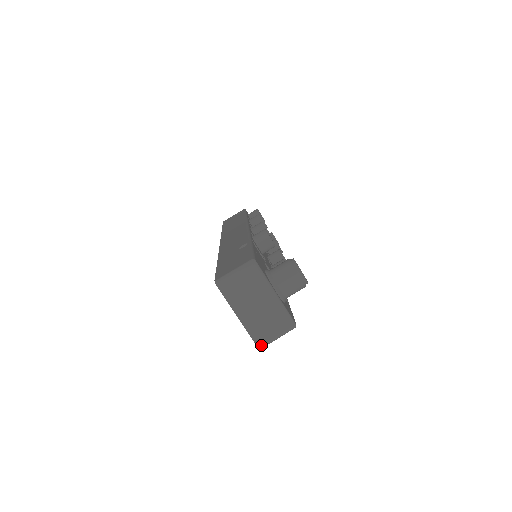
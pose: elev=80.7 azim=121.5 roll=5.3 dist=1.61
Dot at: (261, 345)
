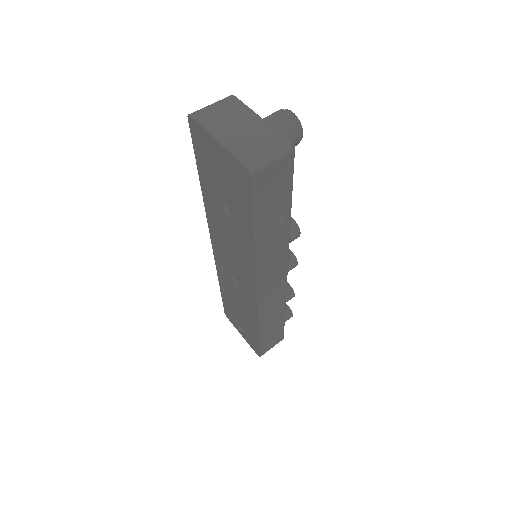
Dot at: (250, 165)
